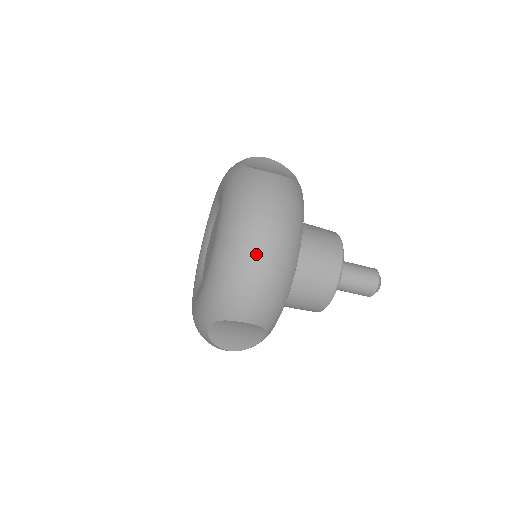
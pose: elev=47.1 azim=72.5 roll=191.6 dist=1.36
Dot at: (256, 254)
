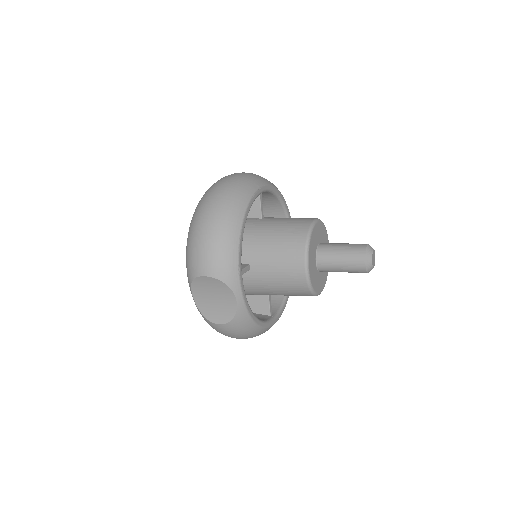
Dot at: occluded
